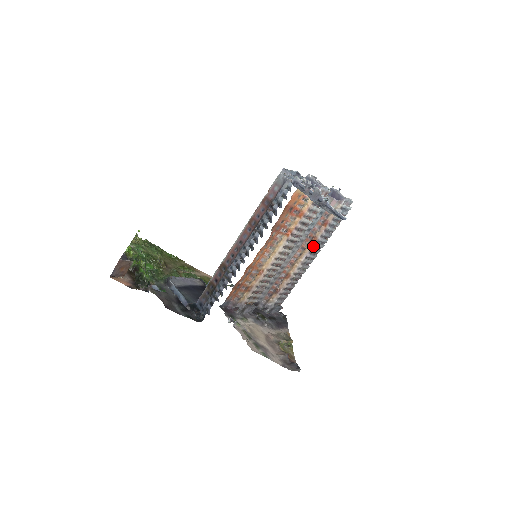
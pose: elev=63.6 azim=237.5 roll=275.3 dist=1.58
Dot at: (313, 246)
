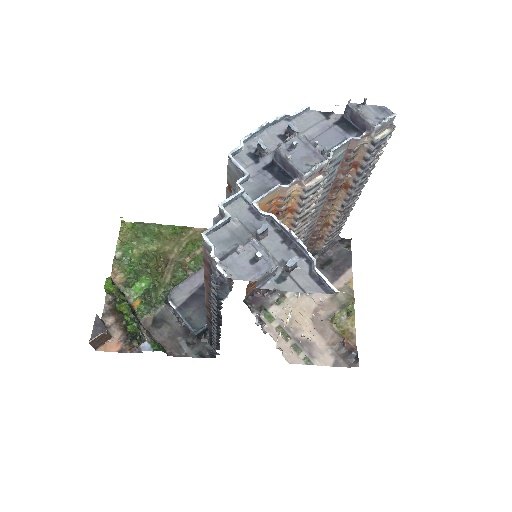
Dot at: (347, 193)
